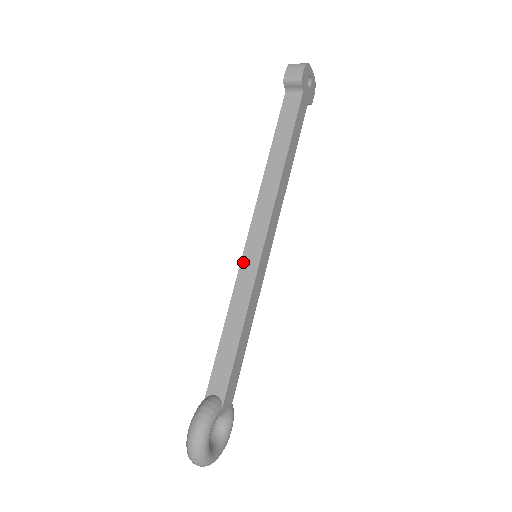
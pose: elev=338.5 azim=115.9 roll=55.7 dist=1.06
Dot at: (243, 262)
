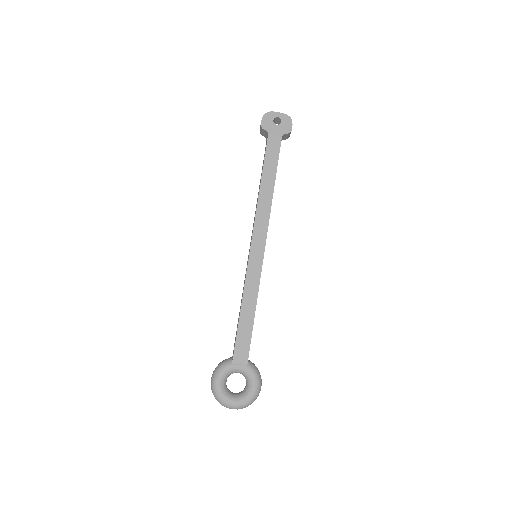
Dot at: occluded
